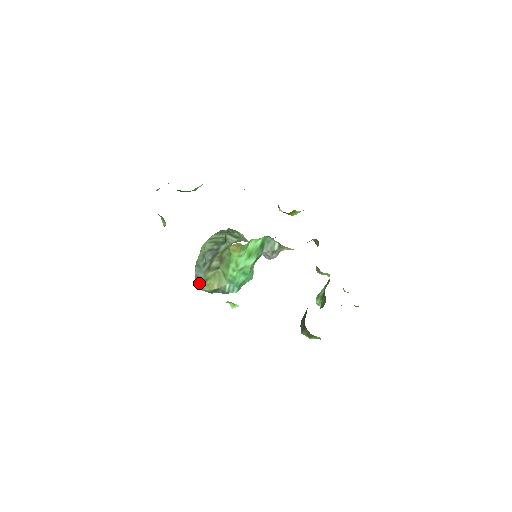
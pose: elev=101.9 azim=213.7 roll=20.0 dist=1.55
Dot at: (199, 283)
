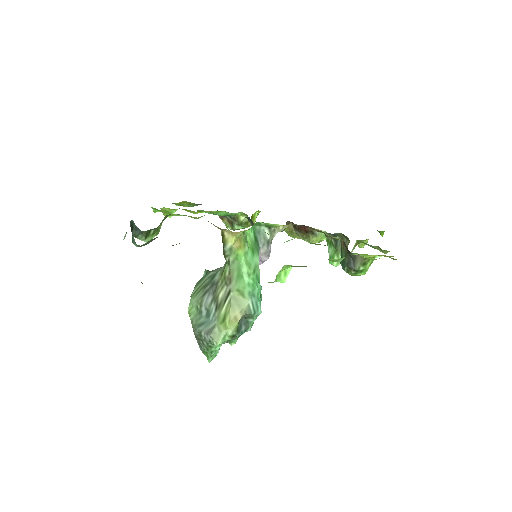
Dot at: (217, 333)
